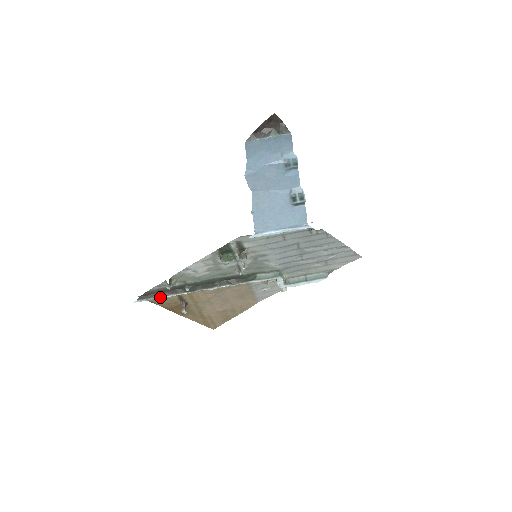
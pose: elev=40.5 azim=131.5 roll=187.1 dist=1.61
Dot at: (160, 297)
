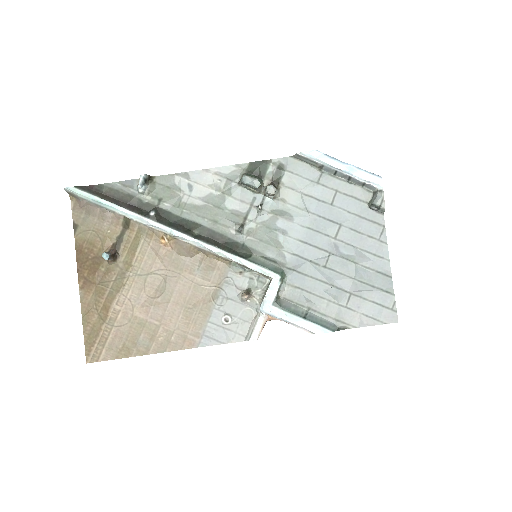
Dot at: (107, 202)
